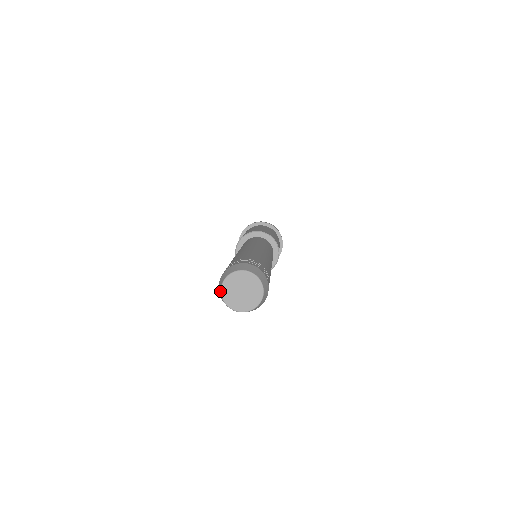
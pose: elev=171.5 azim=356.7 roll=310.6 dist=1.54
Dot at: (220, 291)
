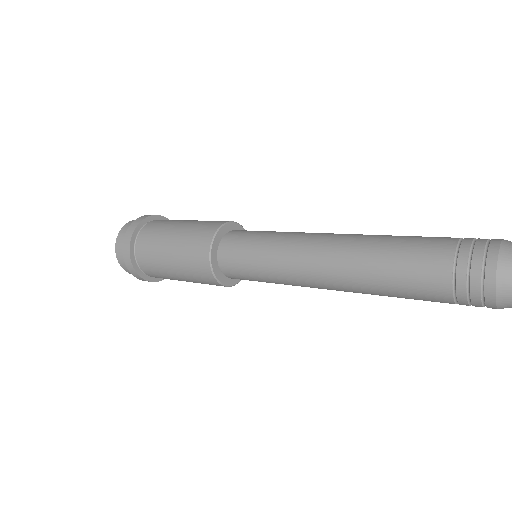
Dot at: out of frame
